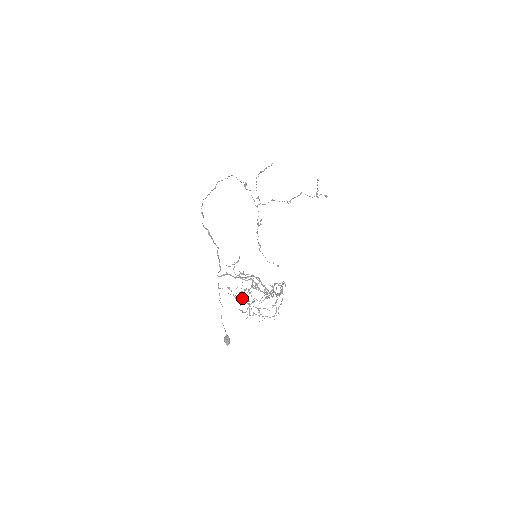
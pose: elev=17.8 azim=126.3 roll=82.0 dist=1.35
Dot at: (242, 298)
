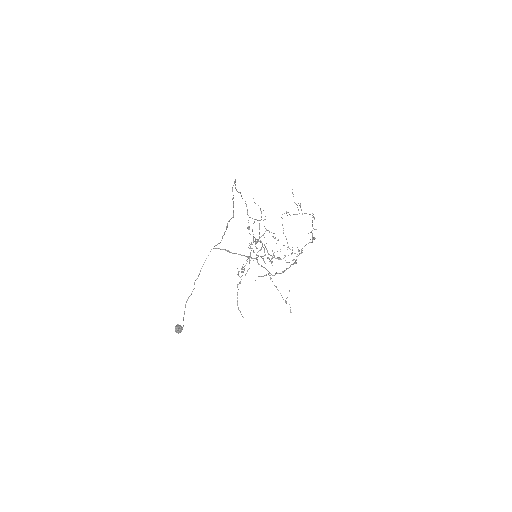
Dot at: (256, 243)
